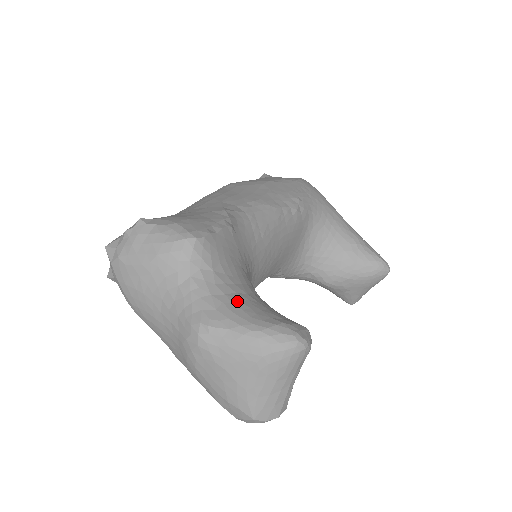
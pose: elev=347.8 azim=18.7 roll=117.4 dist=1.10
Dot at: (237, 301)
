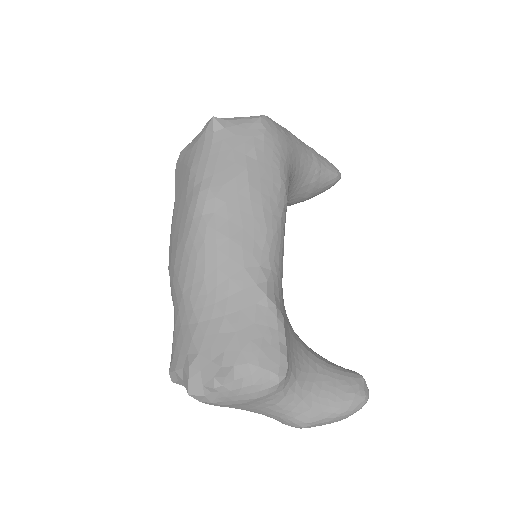
Dot at: (319, 391)
